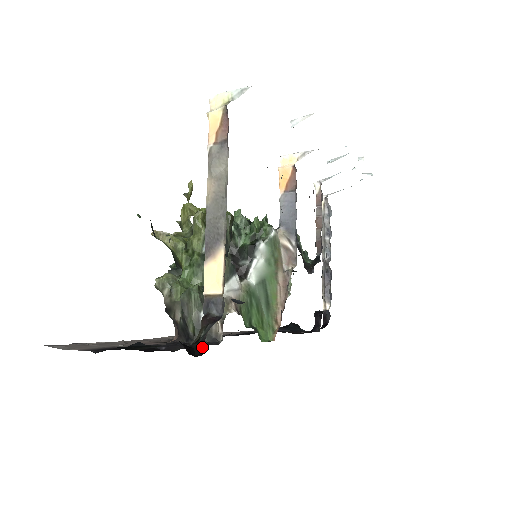
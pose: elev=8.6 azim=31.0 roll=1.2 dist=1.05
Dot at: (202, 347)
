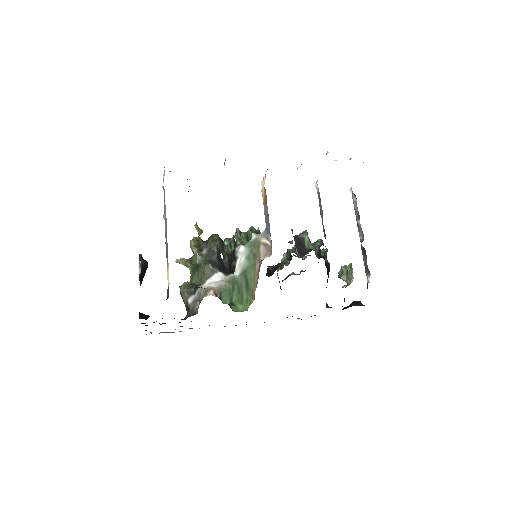
Dot at: occluded
